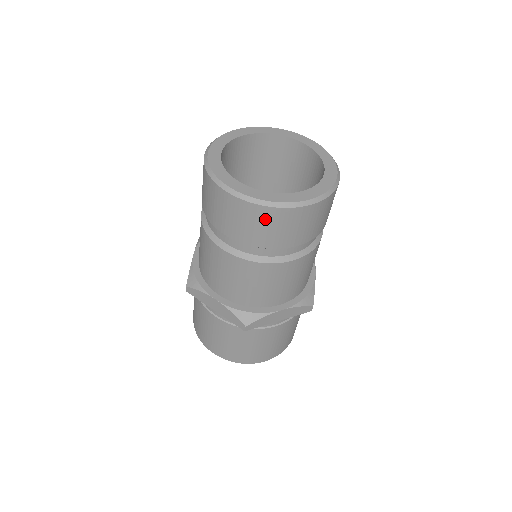
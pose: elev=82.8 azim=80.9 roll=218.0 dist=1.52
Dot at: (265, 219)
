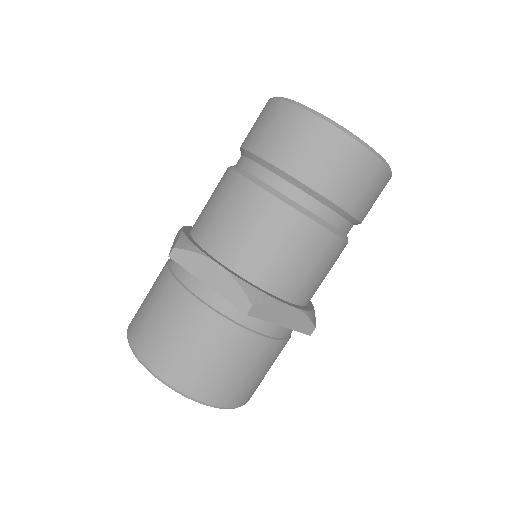
Dot at: (342, 154)
